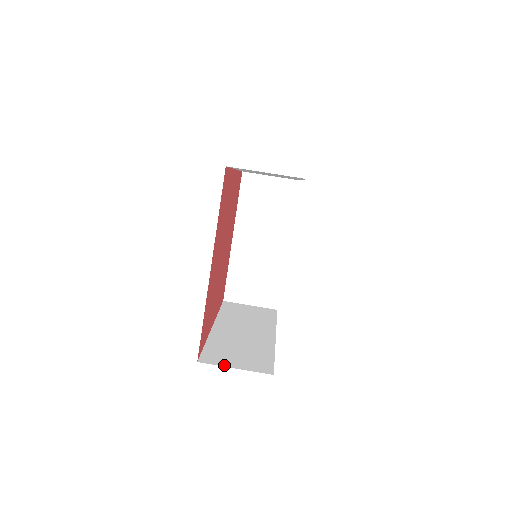
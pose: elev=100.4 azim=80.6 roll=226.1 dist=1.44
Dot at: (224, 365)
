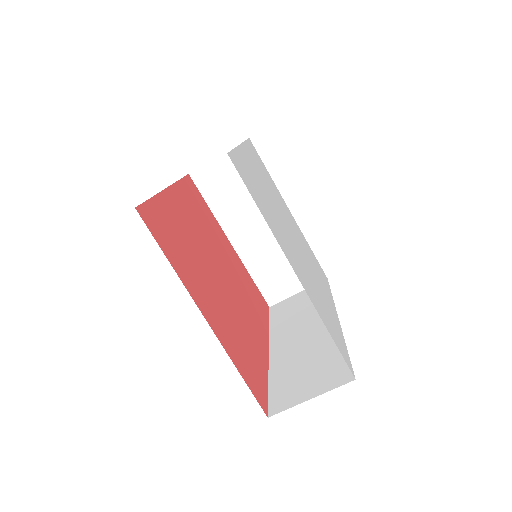
Dot at: (297, 403)
